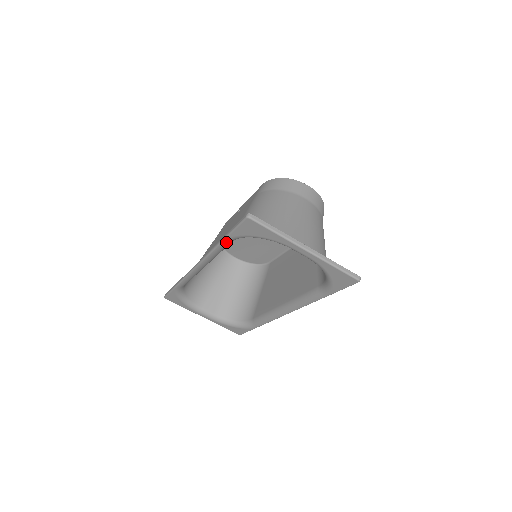
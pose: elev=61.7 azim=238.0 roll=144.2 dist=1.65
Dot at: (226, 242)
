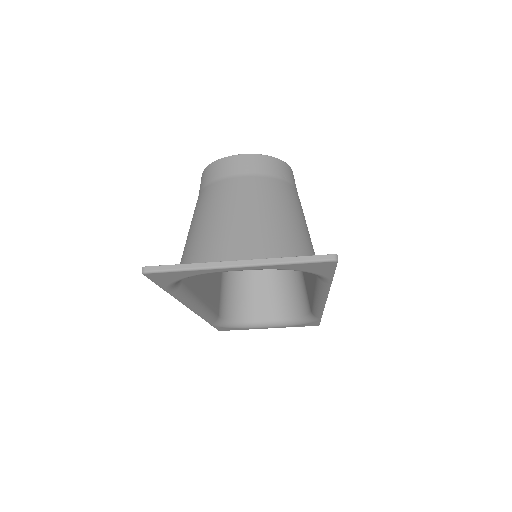
Dot at: (172, 291)
